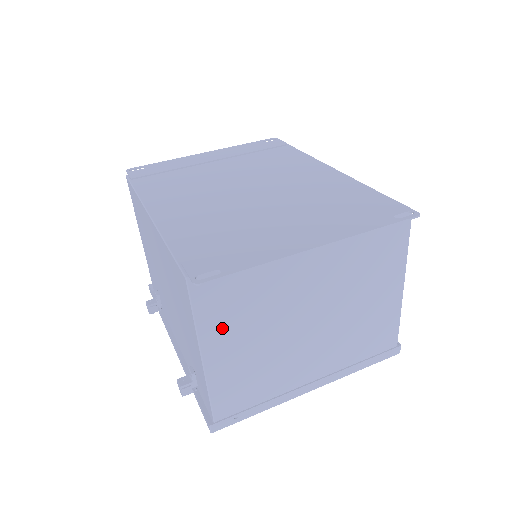
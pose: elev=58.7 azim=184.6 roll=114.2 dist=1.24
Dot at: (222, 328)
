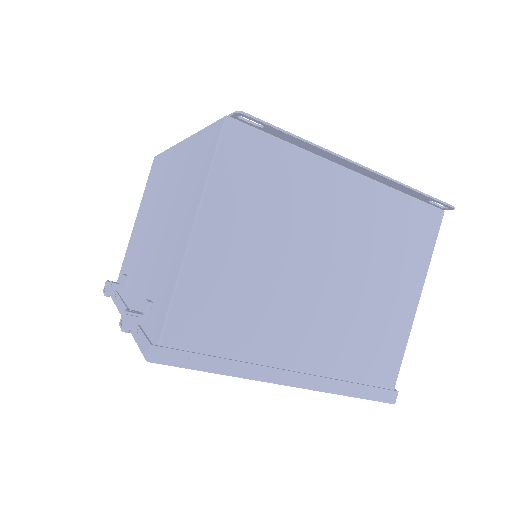
Dot at: (231, 206)
